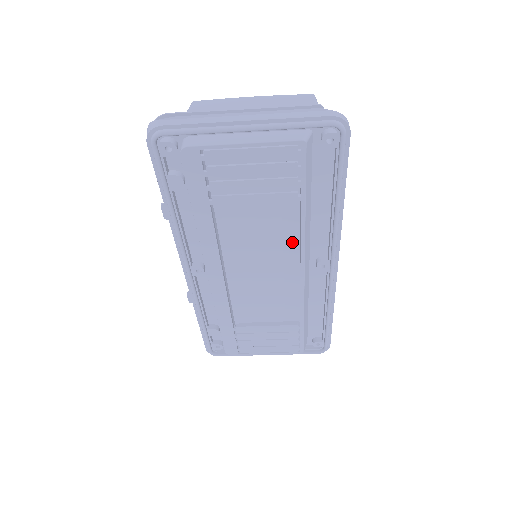
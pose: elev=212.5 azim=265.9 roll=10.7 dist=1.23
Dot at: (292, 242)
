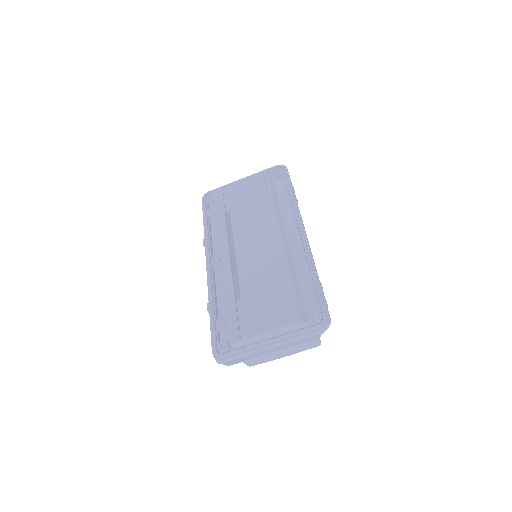
Dot at: occluded
